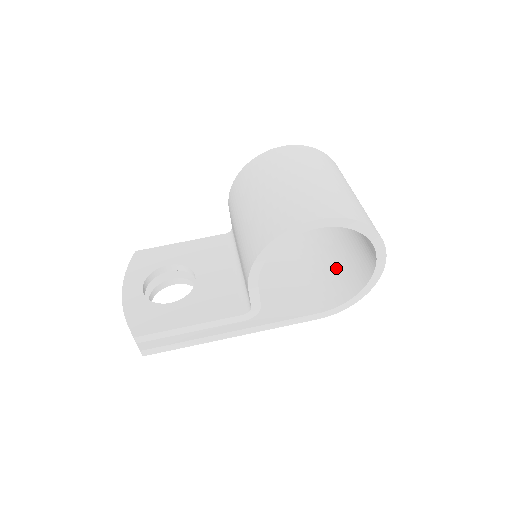
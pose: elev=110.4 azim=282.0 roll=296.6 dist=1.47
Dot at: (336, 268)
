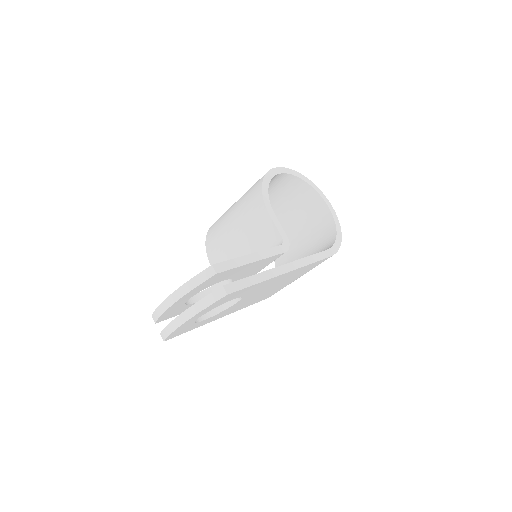
Dot at: (312, 254)
